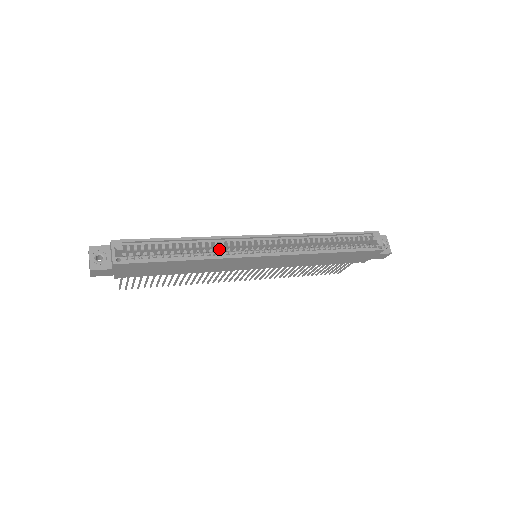
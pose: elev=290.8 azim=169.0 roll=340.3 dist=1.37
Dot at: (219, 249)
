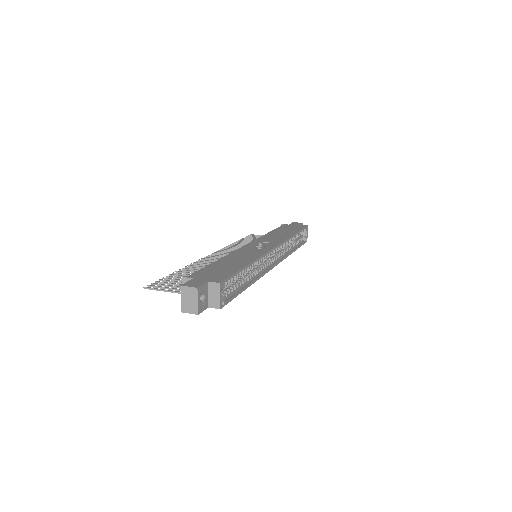
Dot at: occluded
